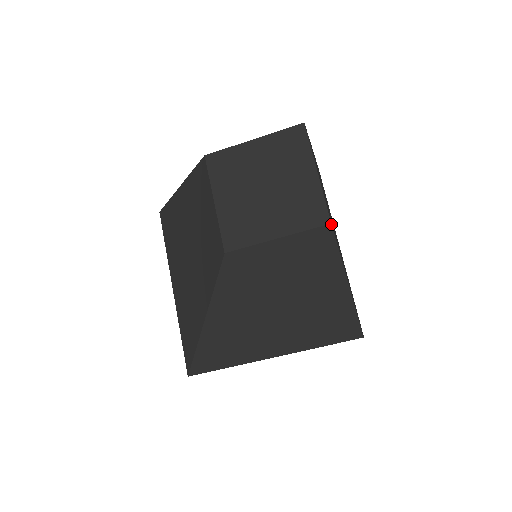
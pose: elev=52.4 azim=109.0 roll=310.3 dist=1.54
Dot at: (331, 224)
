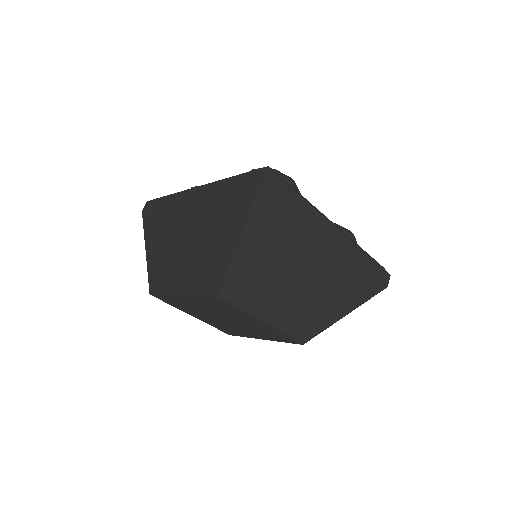
Dot at: (303, 344)
